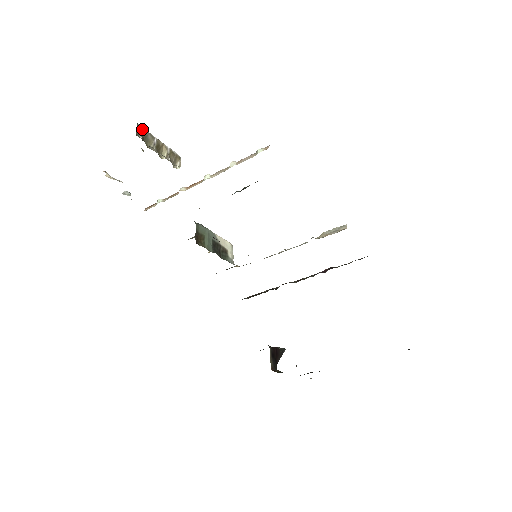
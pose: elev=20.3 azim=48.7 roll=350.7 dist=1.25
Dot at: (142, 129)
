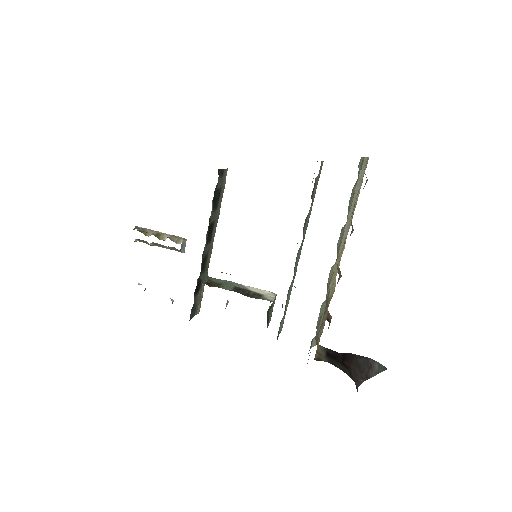
Dot at: (141, 228)
